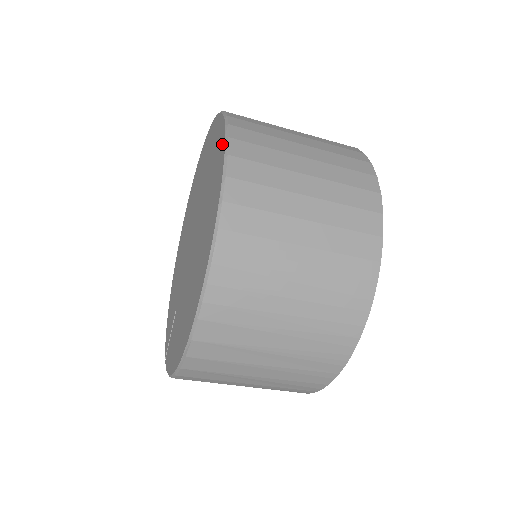
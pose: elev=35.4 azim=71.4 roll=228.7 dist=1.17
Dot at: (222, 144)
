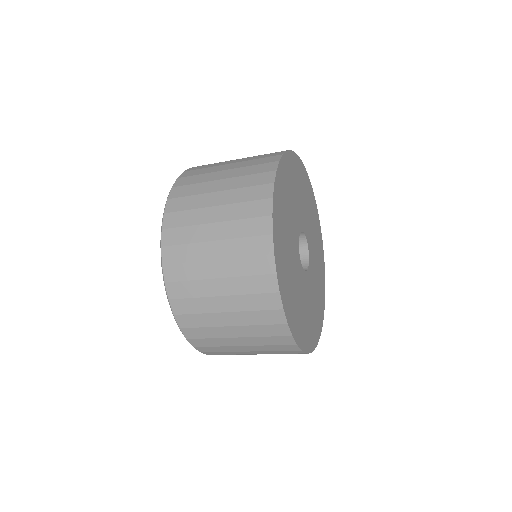
Dot at: occluded
